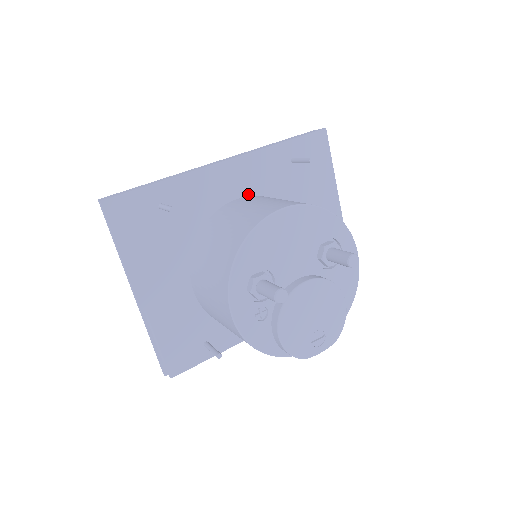
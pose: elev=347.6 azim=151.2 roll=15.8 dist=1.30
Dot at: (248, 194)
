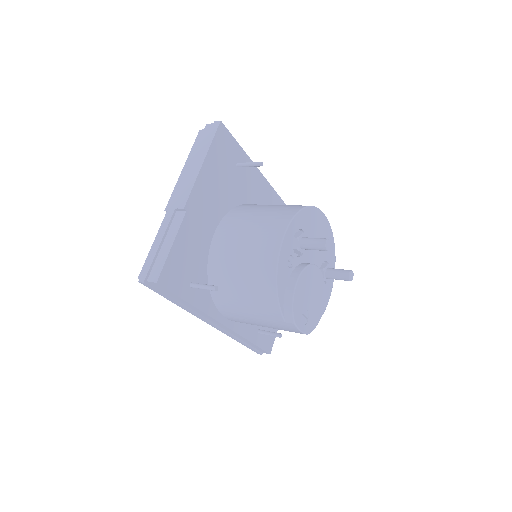
Dot at: occluded
